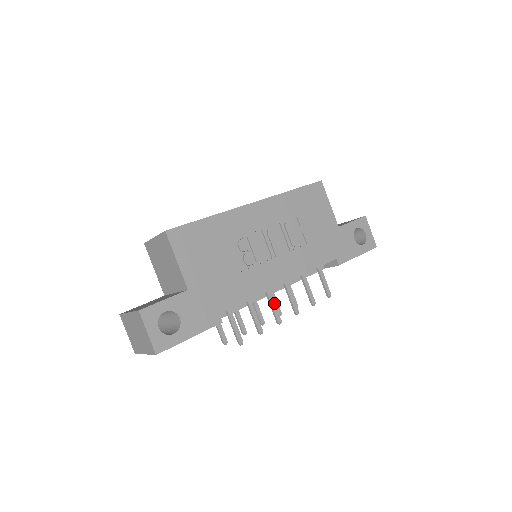
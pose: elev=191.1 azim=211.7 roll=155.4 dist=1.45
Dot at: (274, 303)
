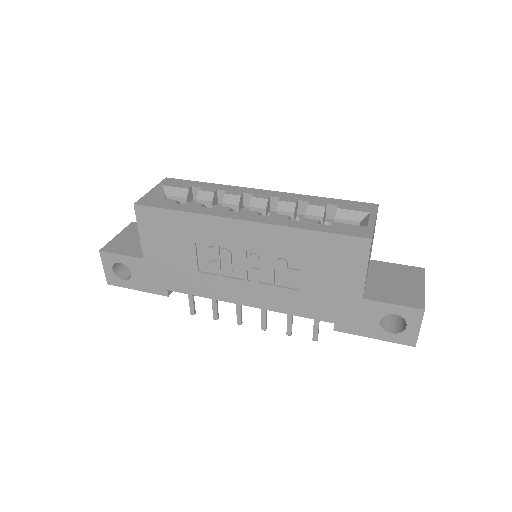
Dot at: (240, 308)
